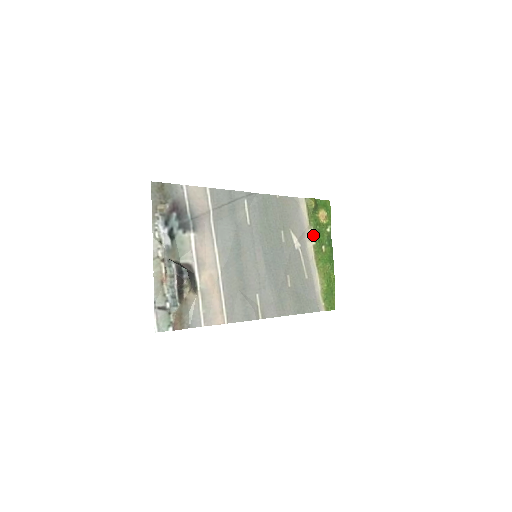
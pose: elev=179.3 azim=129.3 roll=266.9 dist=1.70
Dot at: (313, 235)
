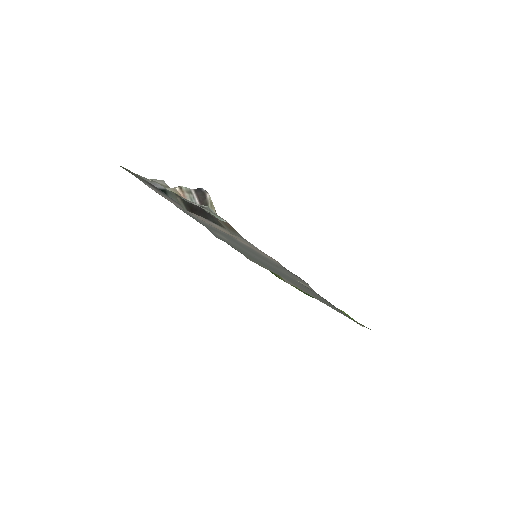
Dot at: occluded
